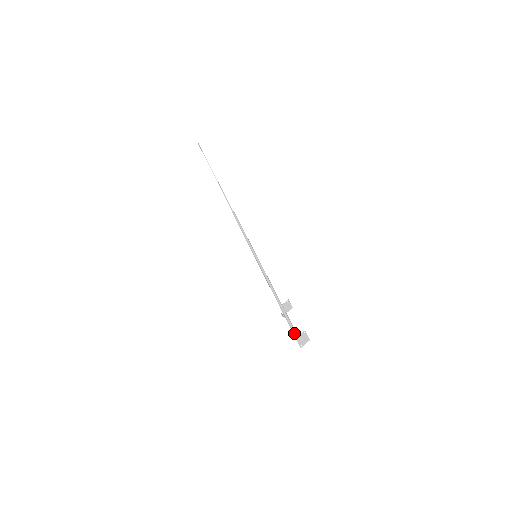
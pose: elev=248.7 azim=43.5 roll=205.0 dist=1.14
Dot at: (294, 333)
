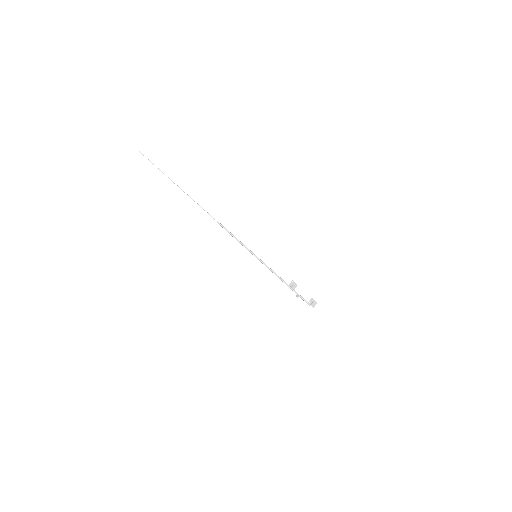
Dot at: (308, 304)
